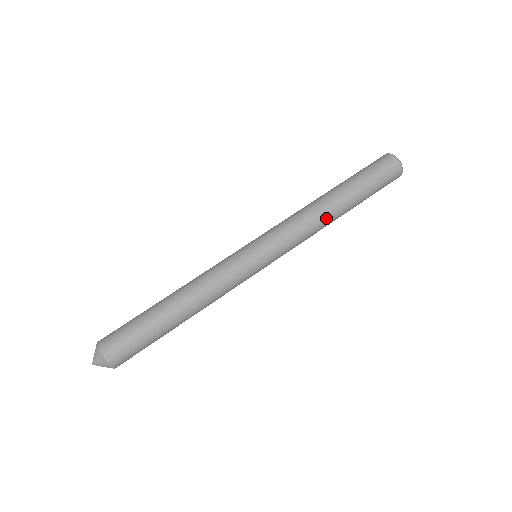
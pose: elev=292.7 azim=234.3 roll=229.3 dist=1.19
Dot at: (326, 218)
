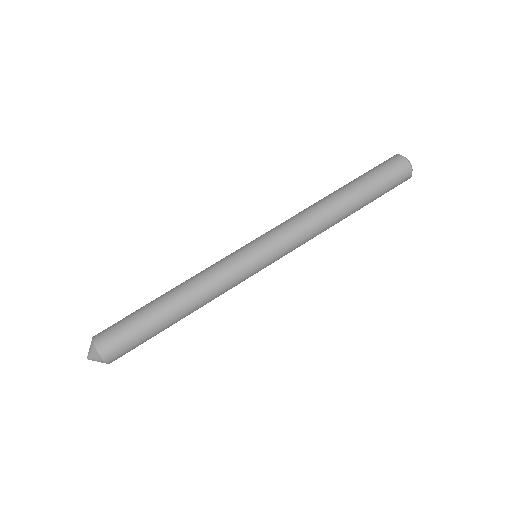
Dot at: occluded
